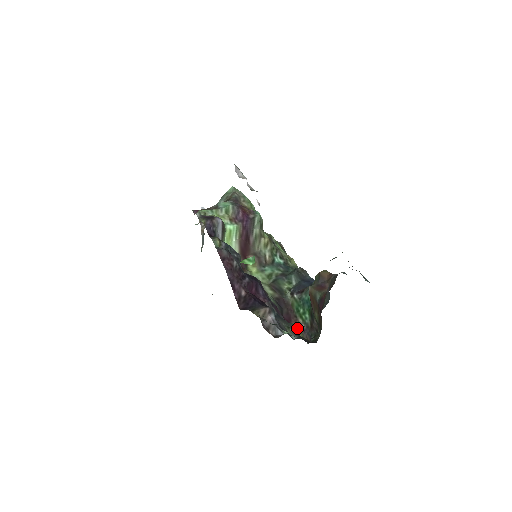
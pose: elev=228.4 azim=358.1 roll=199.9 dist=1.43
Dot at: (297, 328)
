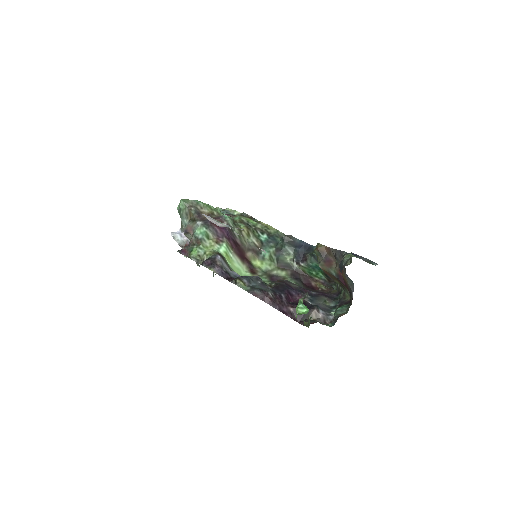
Dot at: (317, 284)
